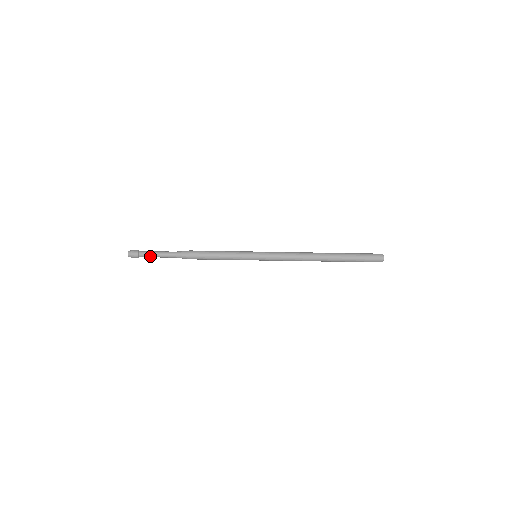
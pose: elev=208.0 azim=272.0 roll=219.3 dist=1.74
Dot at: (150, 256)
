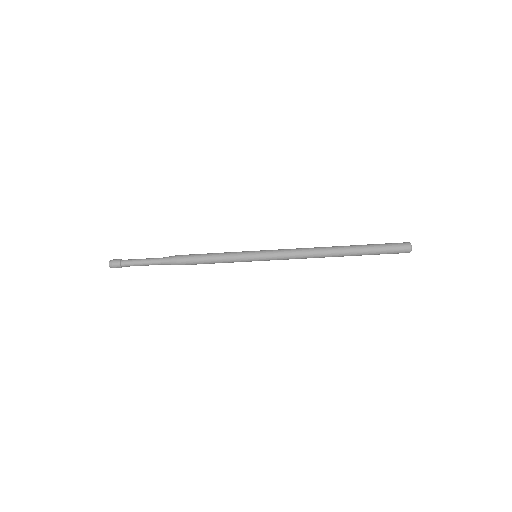
Dot at: (133, 261)
